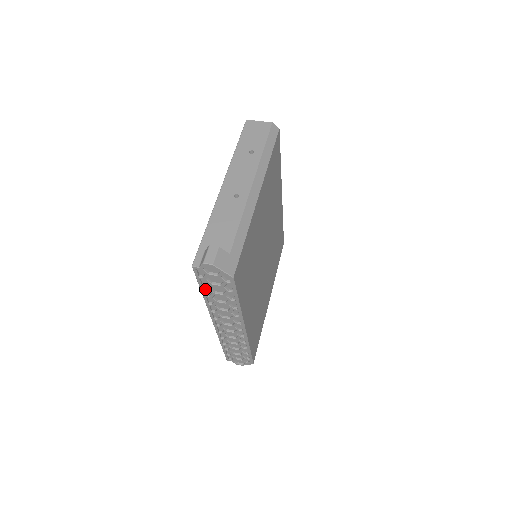
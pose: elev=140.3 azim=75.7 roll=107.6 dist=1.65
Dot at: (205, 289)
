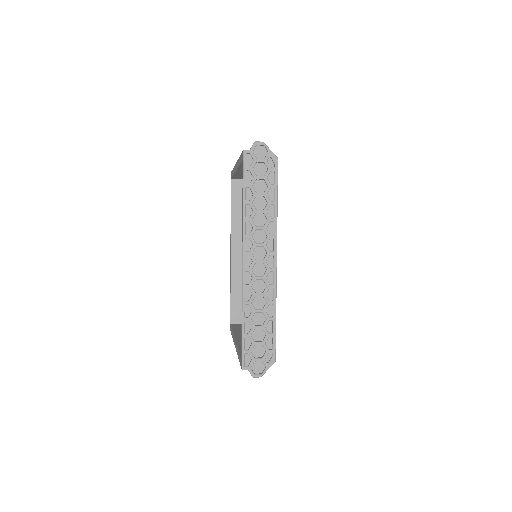
Dot at: (246, 193)
